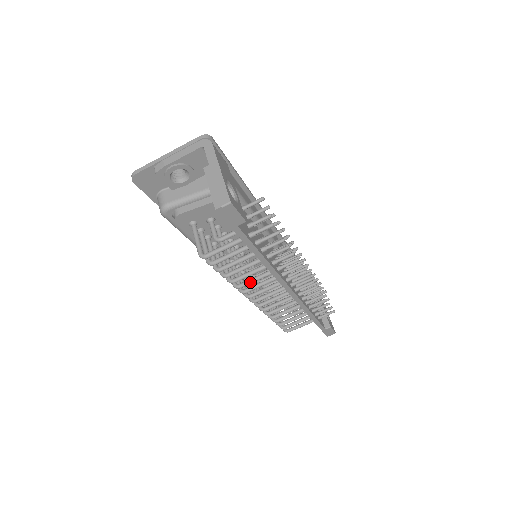
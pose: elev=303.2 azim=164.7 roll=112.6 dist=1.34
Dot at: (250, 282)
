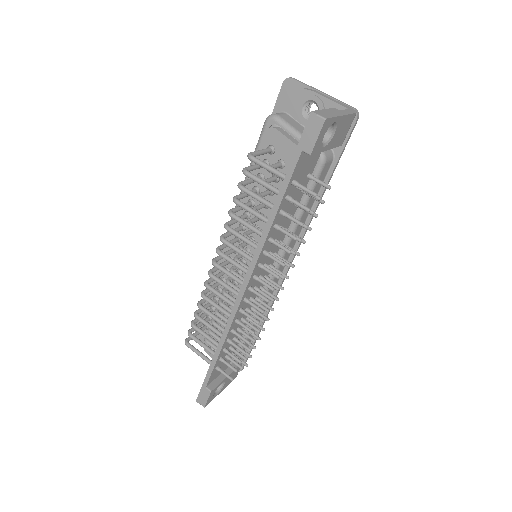
Dot at: (238, 234)
